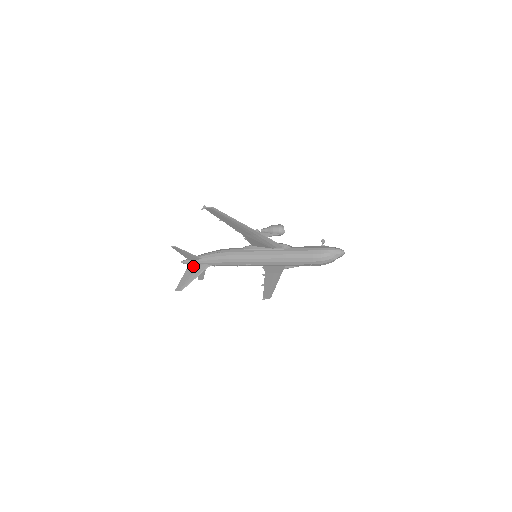
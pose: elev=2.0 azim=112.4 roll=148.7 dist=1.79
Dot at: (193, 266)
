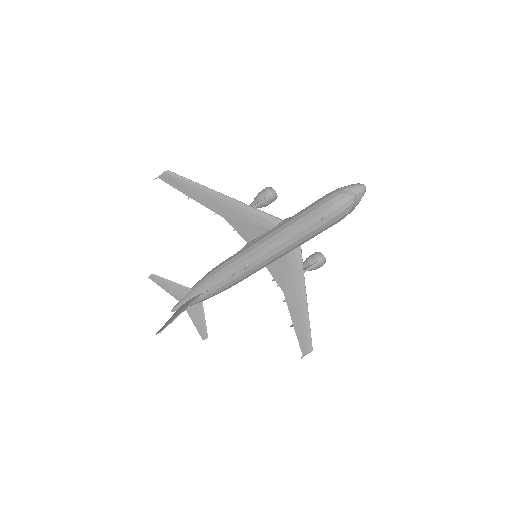
Dot at: (183, 305)
